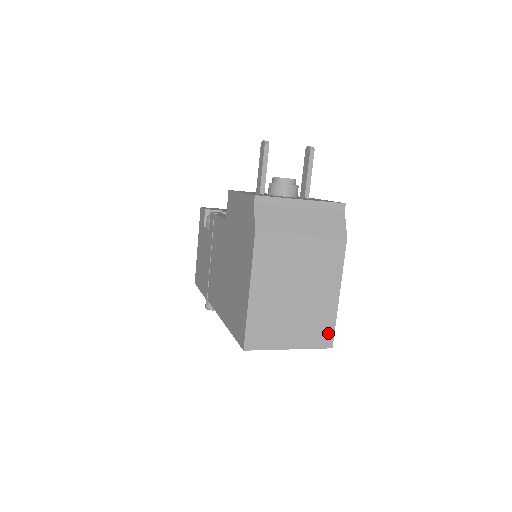
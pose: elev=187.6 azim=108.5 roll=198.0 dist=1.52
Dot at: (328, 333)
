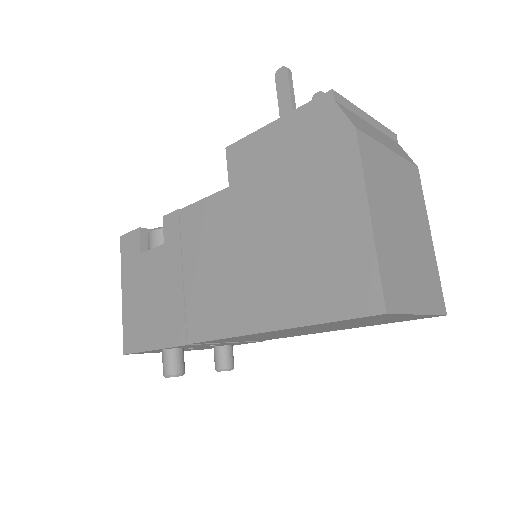
Dot at: (439, 292)
